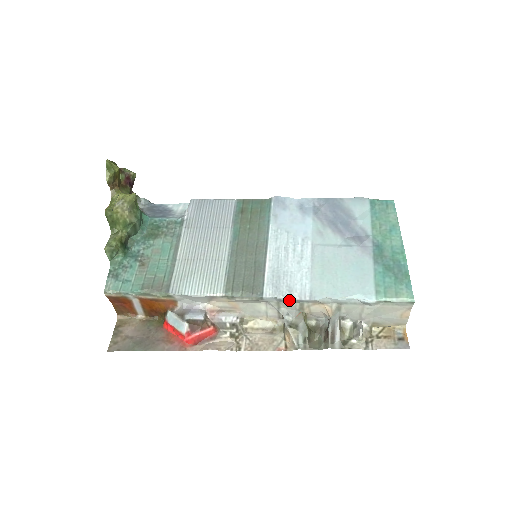
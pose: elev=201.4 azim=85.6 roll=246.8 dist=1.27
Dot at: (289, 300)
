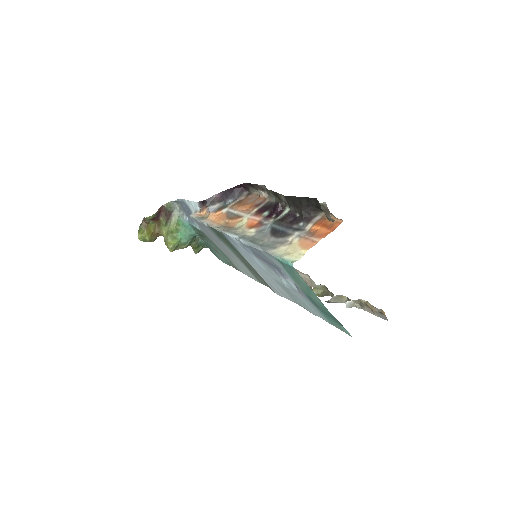
Dot at: occluded
